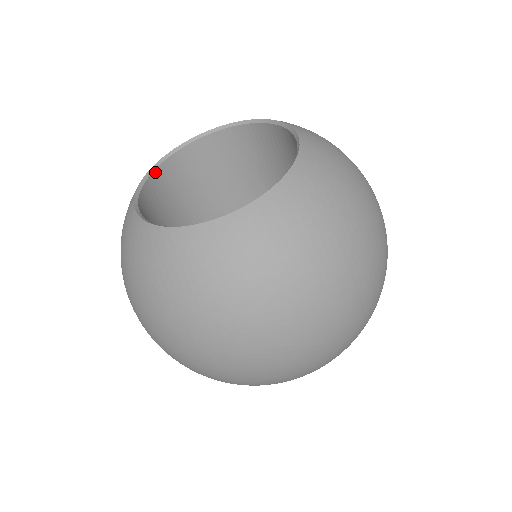
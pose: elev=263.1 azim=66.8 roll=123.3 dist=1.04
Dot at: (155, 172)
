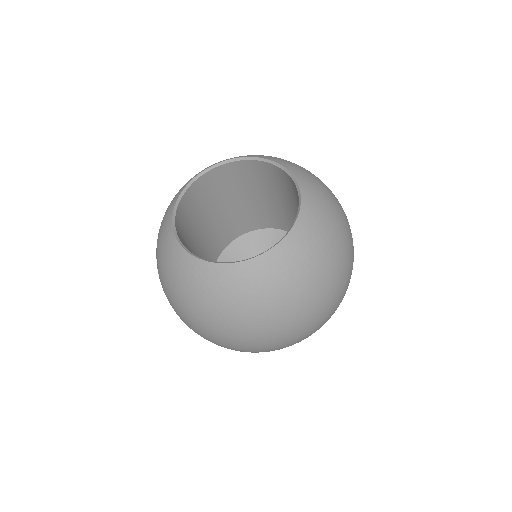
Dot at: (177, 212)
